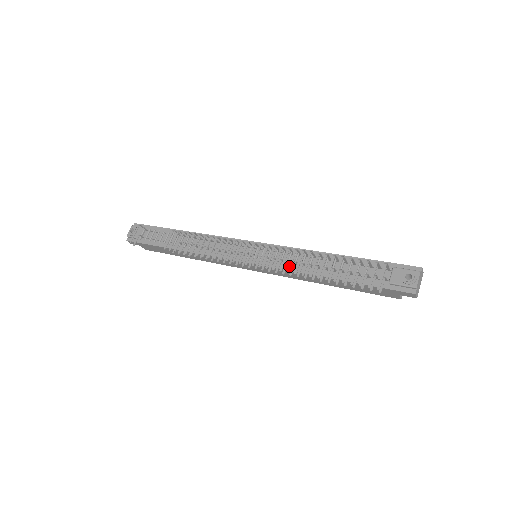
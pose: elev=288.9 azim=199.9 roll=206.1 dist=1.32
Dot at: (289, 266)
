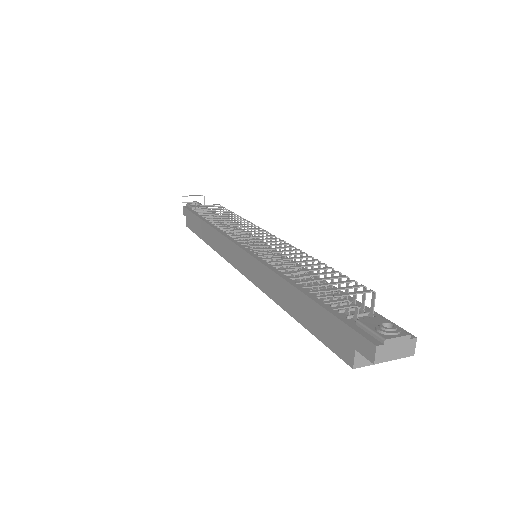
Dot at: (272, 248)
